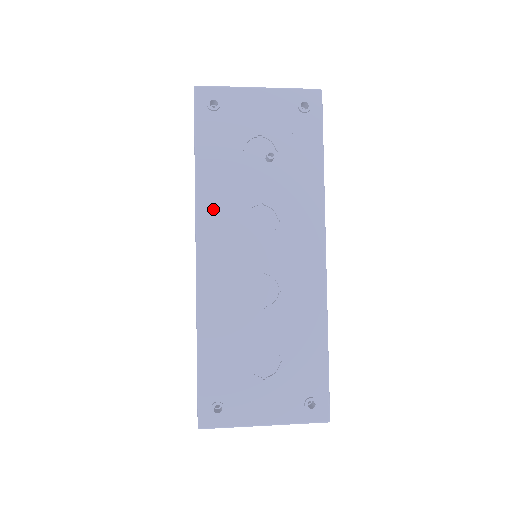
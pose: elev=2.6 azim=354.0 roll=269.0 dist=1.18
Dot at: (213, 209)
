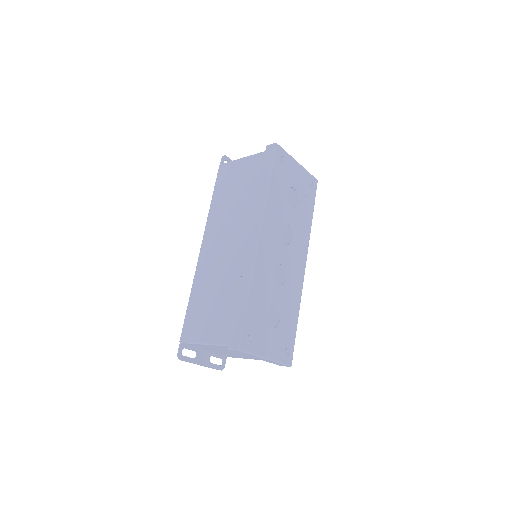
Dot at: (271, 216)
